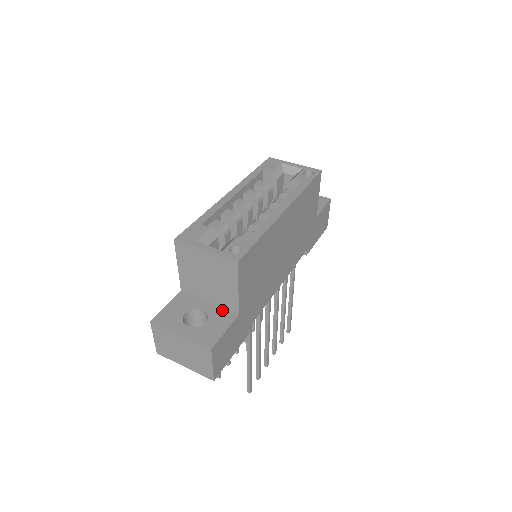
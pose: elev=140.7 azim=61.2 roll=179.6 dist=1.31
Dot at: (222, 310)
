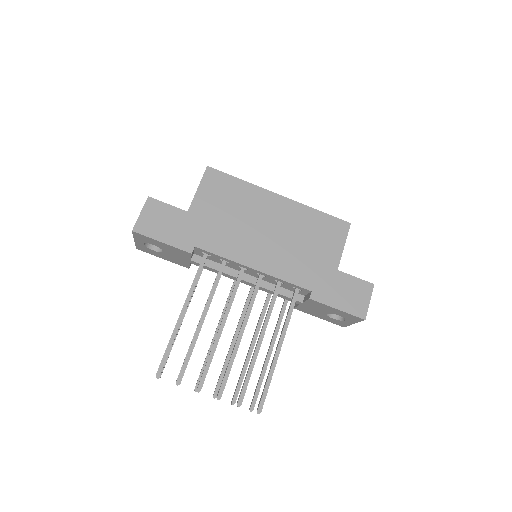
Dot at: occluded
